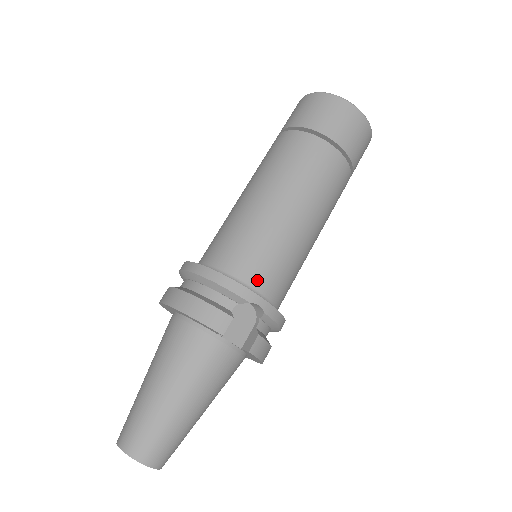
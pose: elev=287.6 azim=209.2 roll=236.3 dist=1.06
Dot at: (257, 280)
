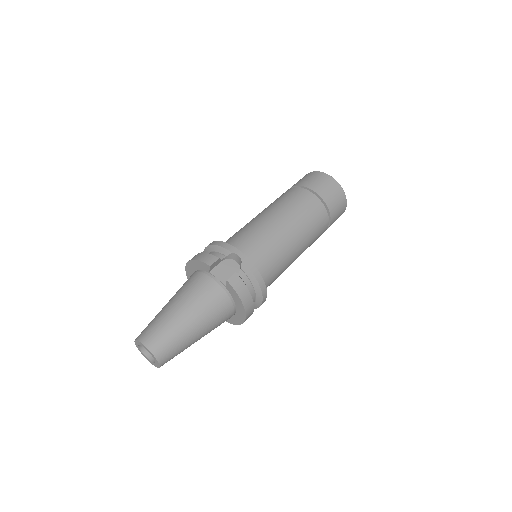
Dot at: (243, 248)
